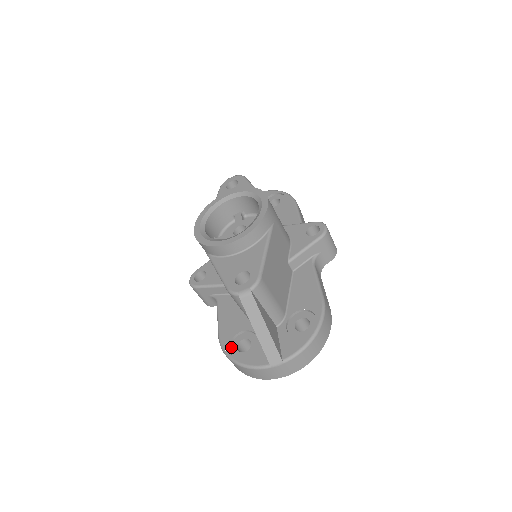
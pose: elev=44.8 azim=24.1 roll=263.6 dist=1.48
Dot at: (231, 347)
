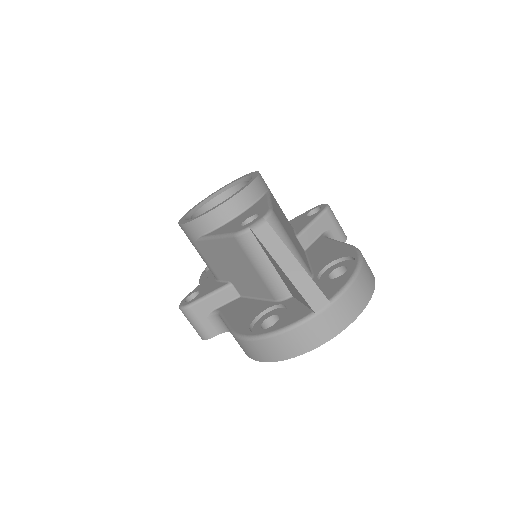
Dot at: (252, 331)
